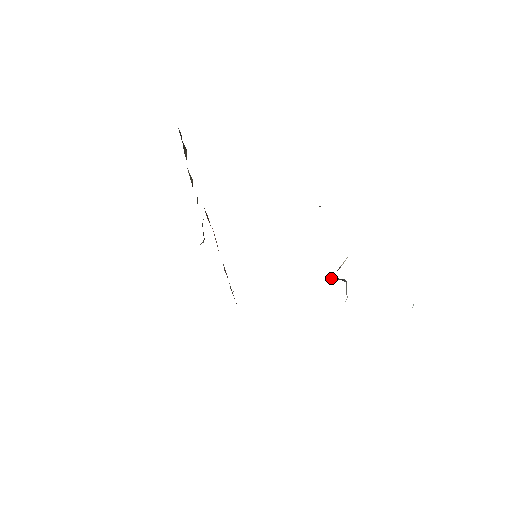
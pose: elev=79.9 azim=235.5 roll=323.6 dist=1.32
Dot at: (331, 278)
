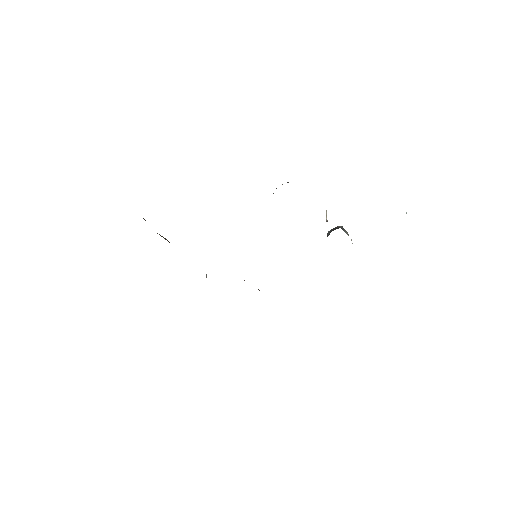
Dot at: (328, 231)
